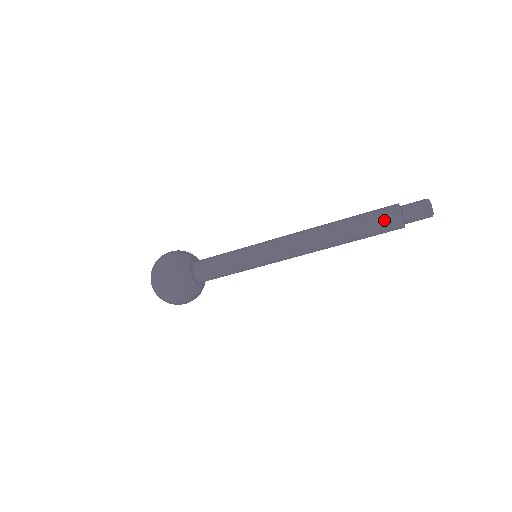
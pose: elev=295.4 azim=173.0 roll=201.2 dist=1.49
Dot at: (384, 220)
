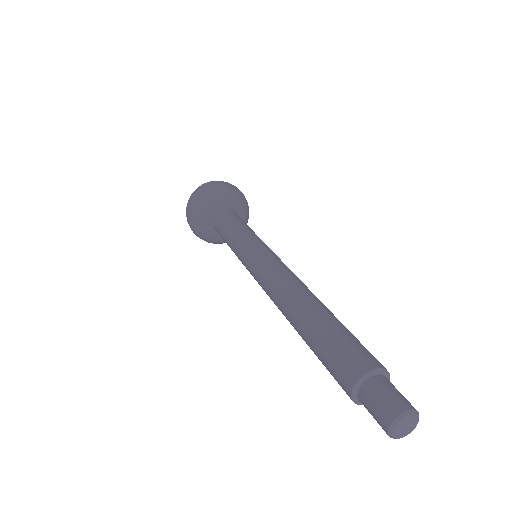
Dot at: (335, 379)
